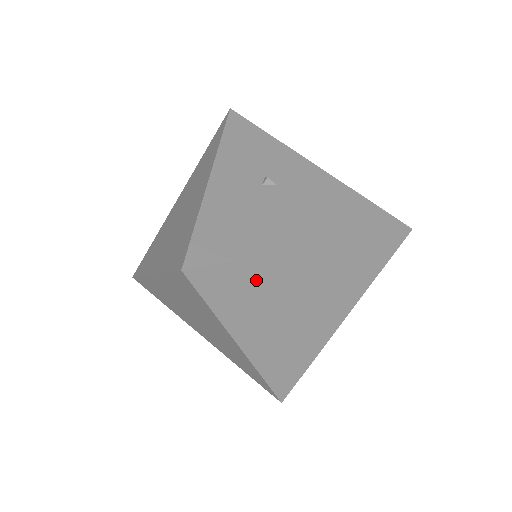
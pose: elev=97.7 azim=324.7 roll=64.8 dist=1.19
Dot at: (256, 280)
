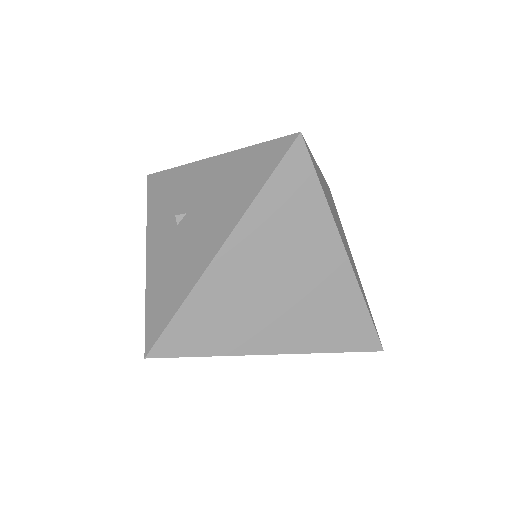
Dot at: (209, 310)
